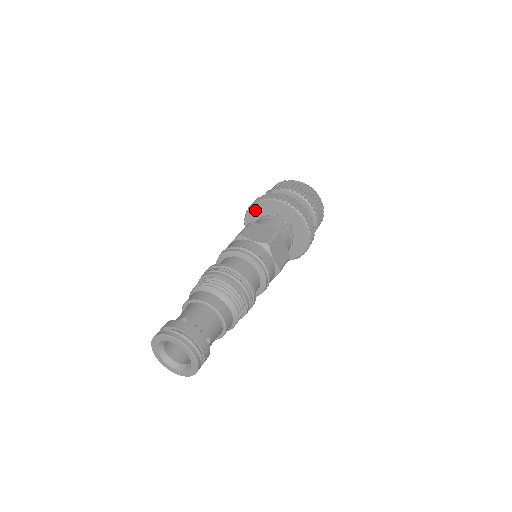
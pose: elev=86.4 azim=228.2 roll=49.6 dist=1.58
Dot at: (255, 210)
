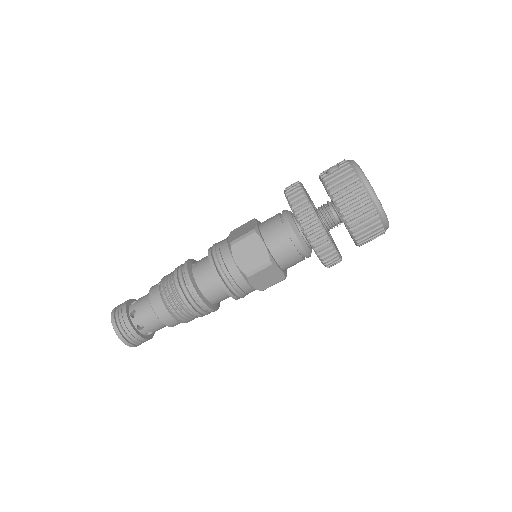
Dot at: occluded
